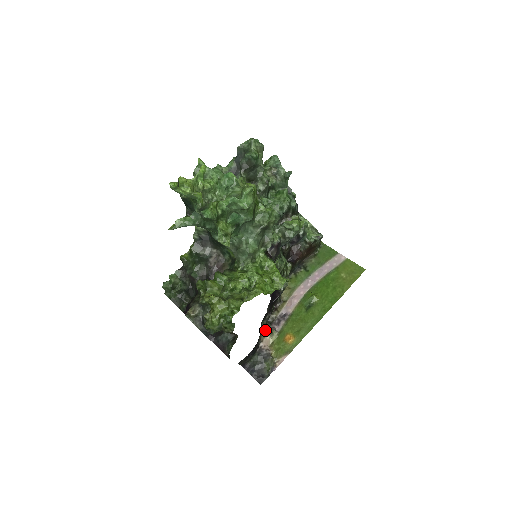
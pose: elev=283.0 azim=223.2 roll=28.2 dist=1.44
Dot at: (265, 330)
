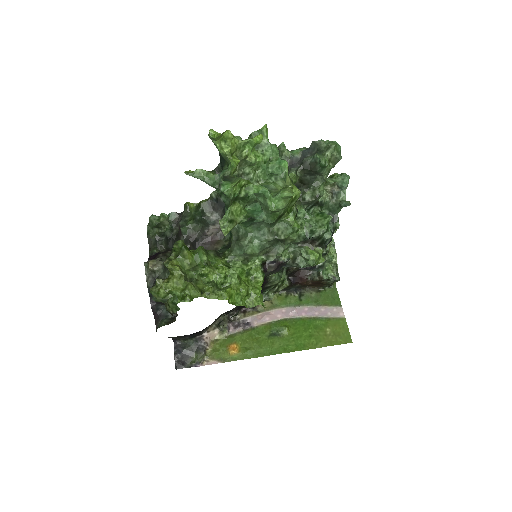
Dot at: occluded
